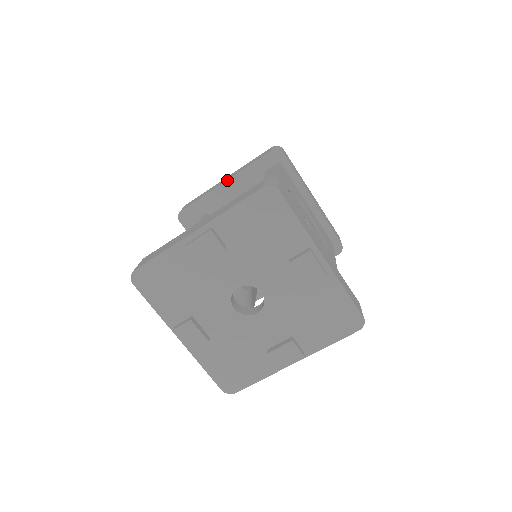
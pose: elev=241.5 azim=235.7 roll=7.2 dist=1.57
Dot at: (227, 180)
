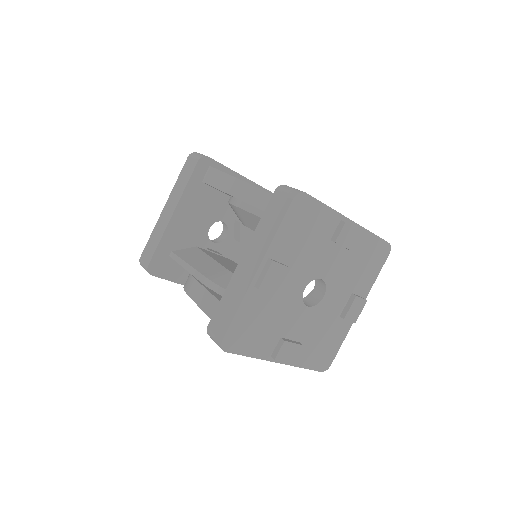
Dot at: (174, 211)
